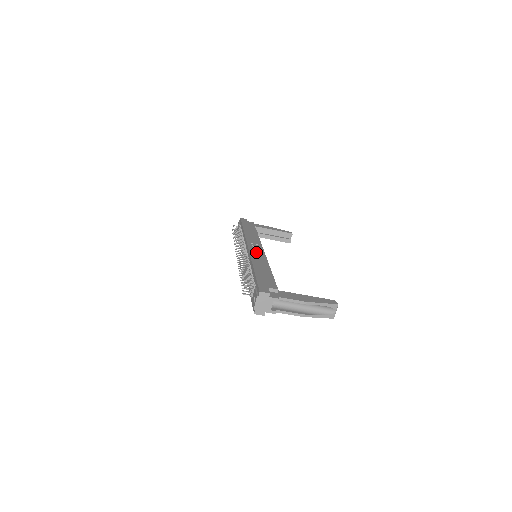
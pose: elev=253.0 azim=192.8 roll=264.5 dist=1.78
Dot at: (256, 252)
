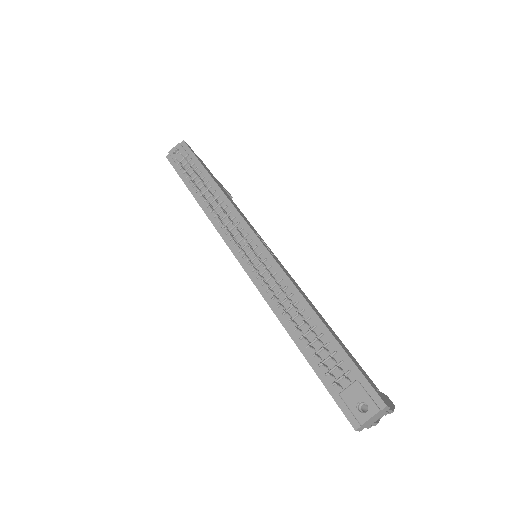
Dot at: occluded
